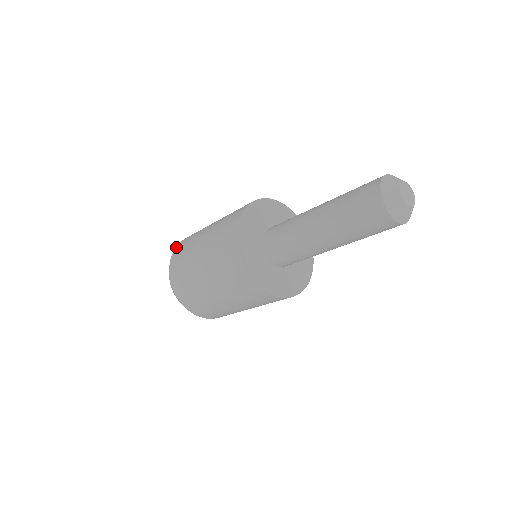
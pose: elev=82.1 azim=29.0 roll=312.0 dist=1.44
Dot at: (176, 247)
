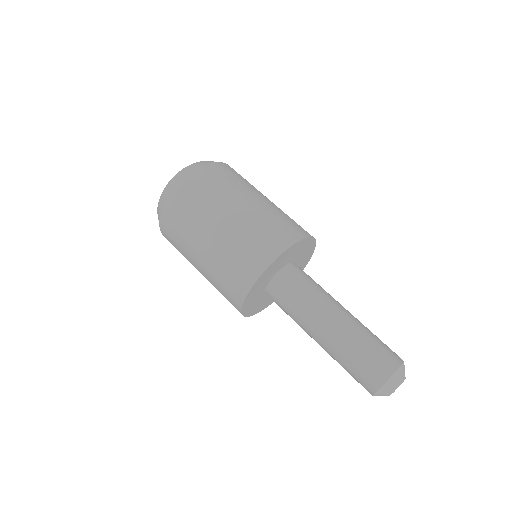
Dot at: (179, 186)
